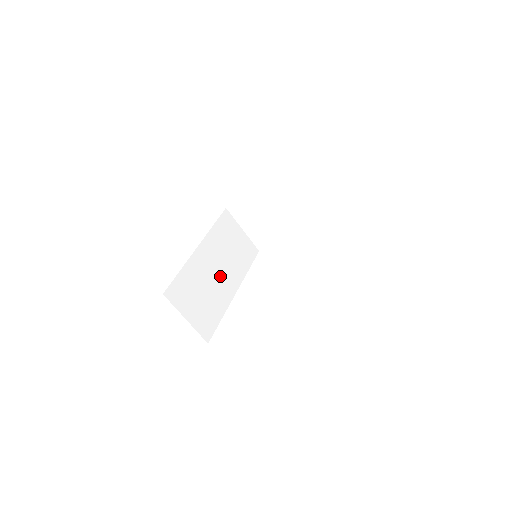
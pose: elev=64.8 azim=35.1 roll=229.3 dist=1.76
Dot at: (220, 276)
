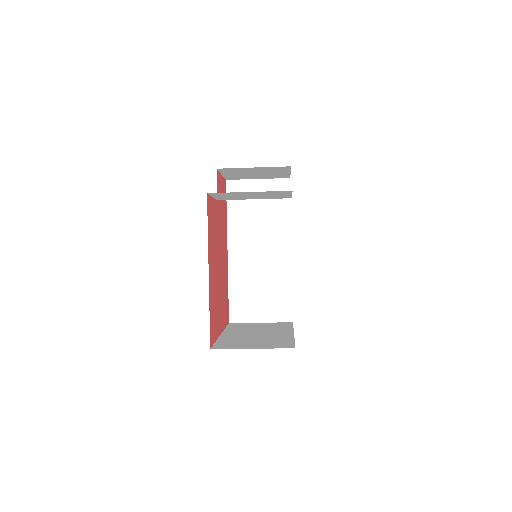
Dot at: (265, 254)
